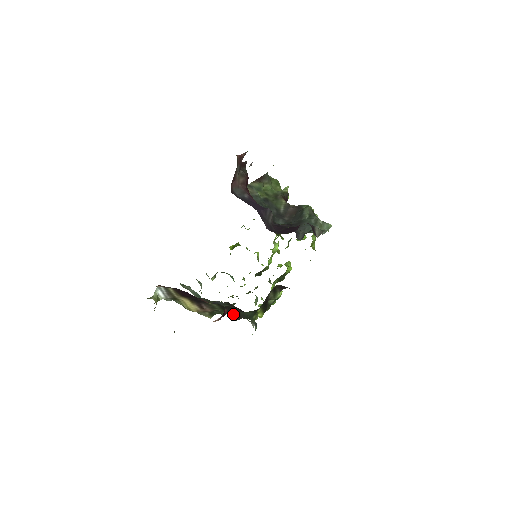
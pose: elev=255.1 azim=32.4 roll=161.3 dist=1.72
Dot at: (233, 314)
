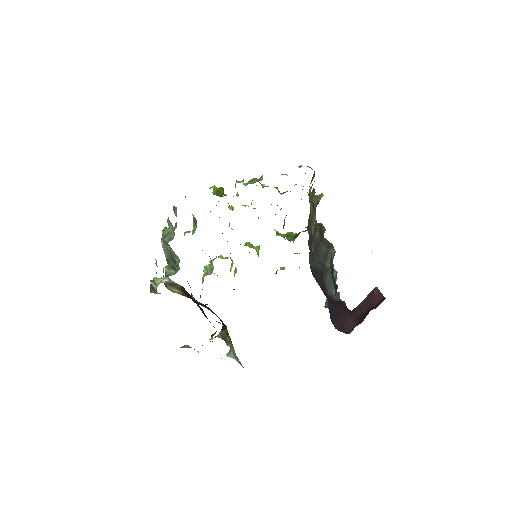
Dot at: occluded
